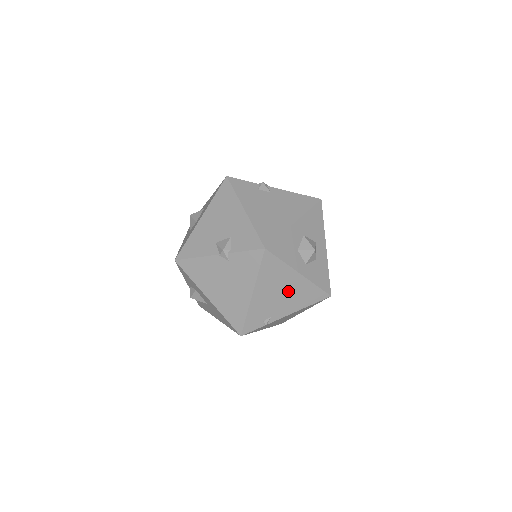
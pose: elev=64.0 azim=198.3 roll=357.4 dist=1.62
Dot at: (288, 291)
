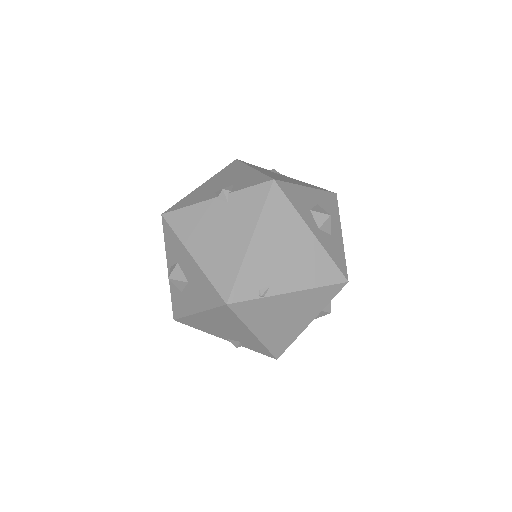
Dot at: (295, 253)
